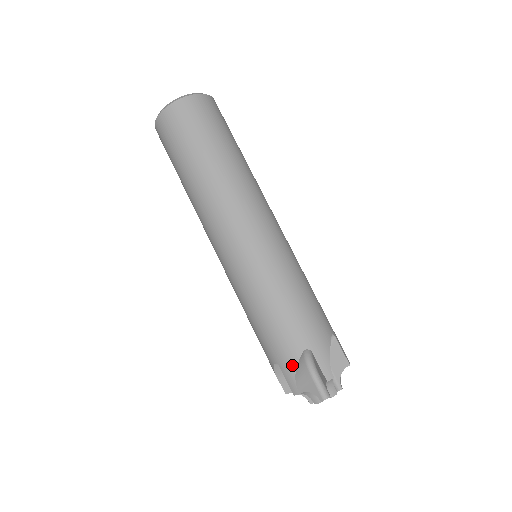
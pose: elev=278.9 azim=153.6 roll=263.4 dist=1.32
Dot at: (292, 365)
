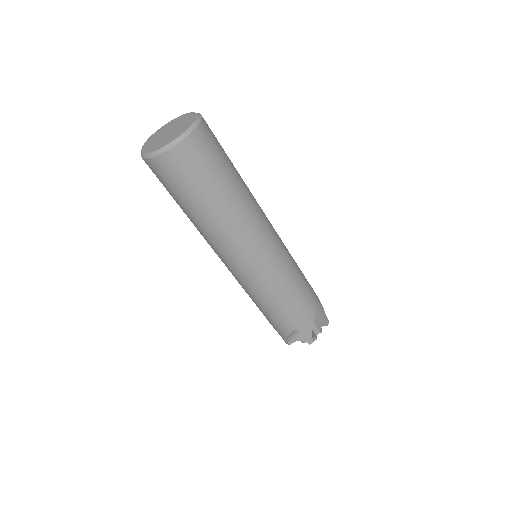
Dot at: (285, 335)
